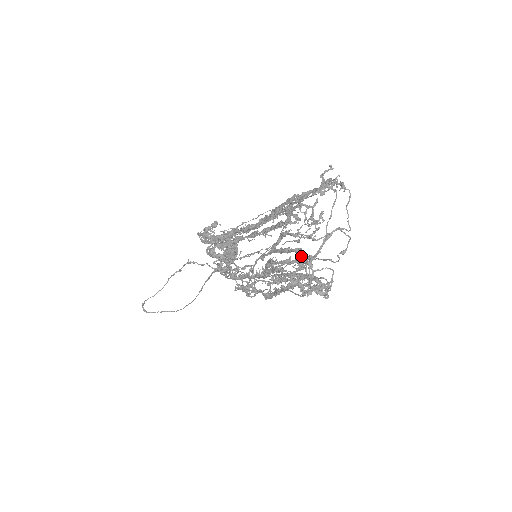
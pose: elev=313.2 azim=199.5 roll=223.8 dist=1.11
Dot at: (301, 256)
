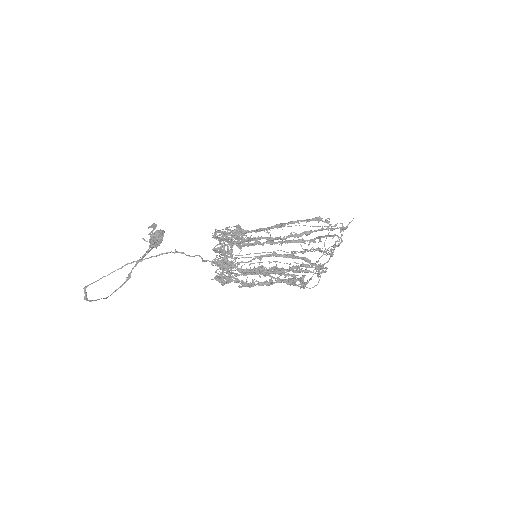
Dot at: (313, 263)
